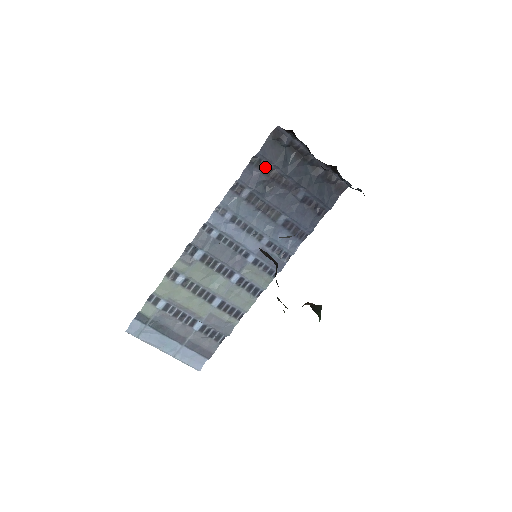
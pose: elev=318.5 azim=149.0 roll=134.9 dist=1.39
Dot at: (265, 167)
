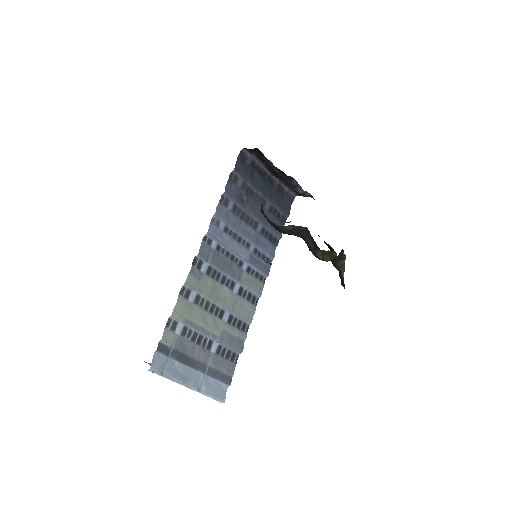
Dot at: (240, 182)
